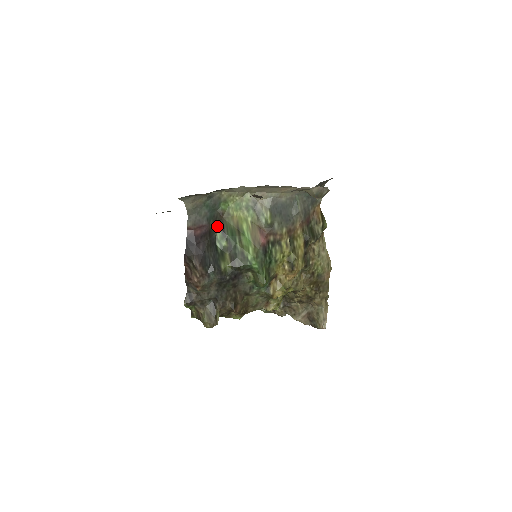
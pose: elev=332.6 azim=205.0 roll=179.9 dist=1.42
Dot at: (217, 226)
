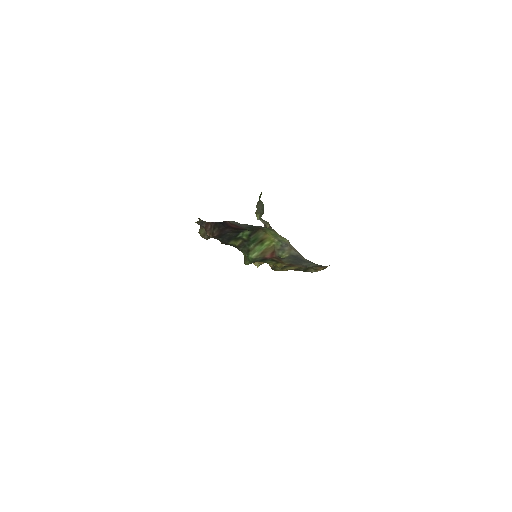
Dot at: (250, 230)
